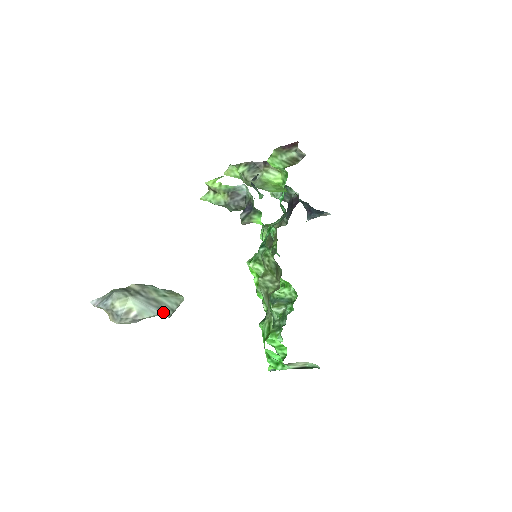
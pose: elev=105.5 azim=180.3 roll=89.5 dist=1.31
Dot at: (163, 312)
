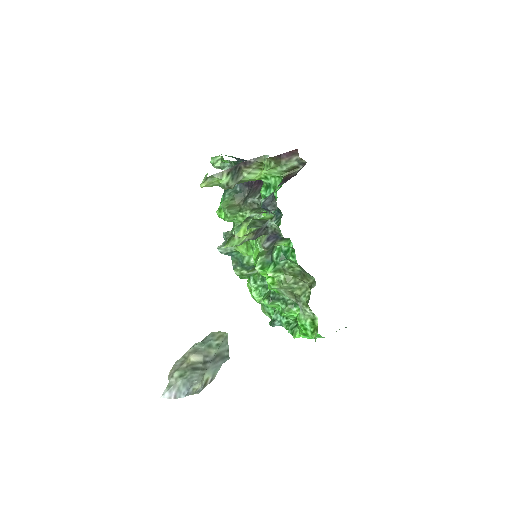
Dot at: (225, 359)
